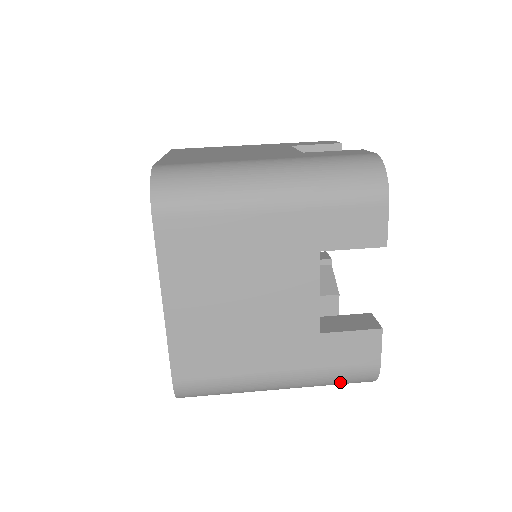
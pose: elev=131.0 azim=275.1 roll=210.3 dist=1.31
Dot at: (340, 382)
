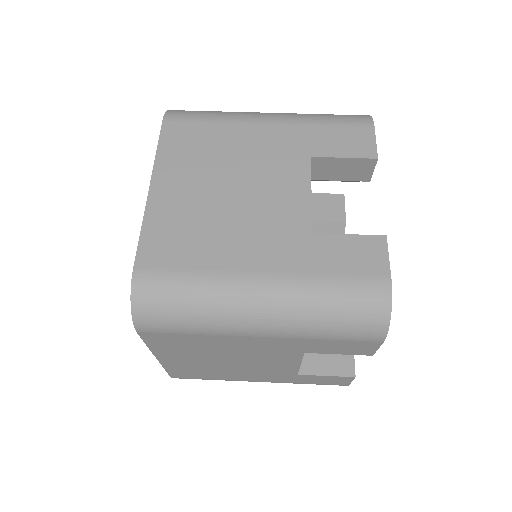
Dot at: (342, 308)
